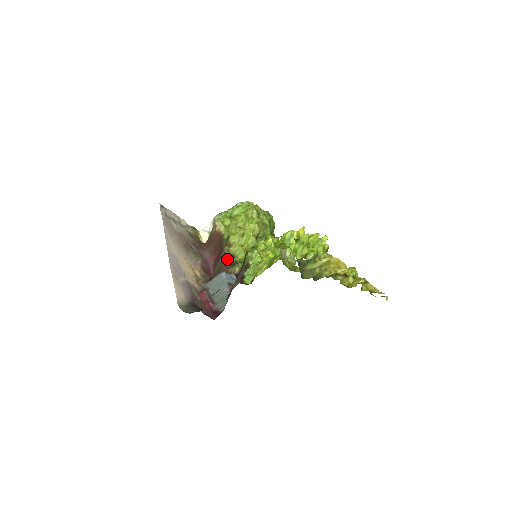
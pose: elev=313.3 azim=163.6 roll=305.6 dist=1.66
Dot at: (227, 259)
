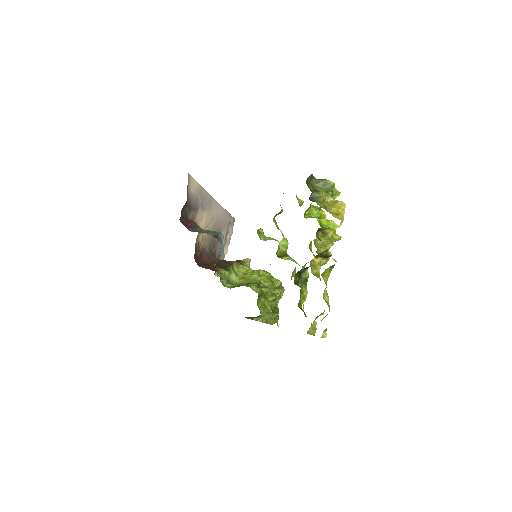
Dot at: (226, 264)
